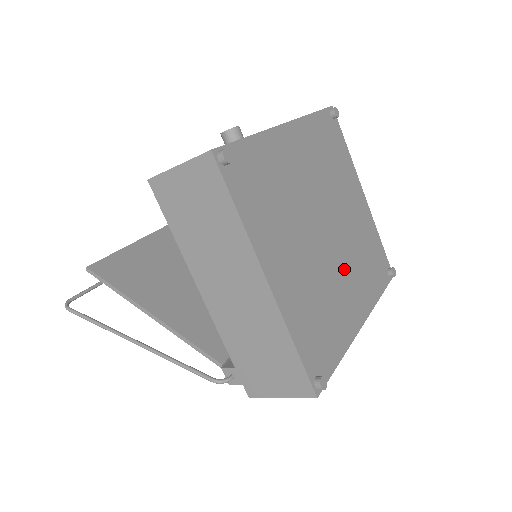
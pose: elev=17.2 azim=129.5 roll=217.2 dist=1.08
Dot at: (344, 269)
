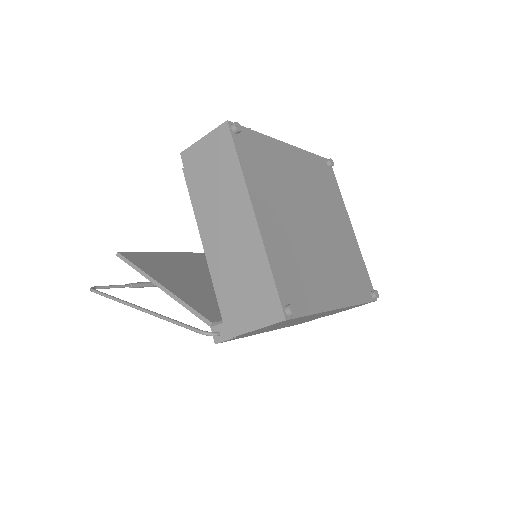
Dot at: (326, 258)
